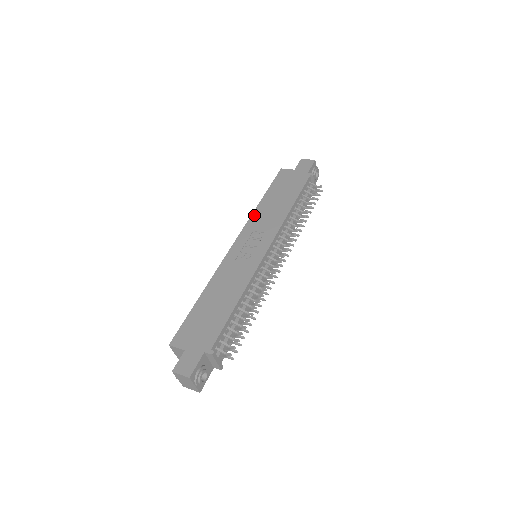
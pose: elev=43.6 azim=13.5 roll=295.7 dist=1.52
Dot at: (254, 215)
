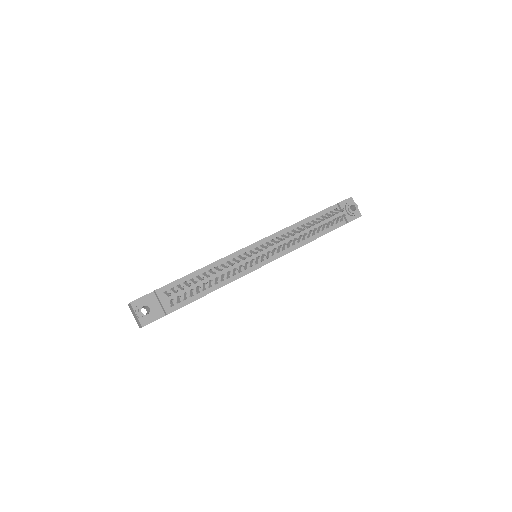
Dot at: occluded
